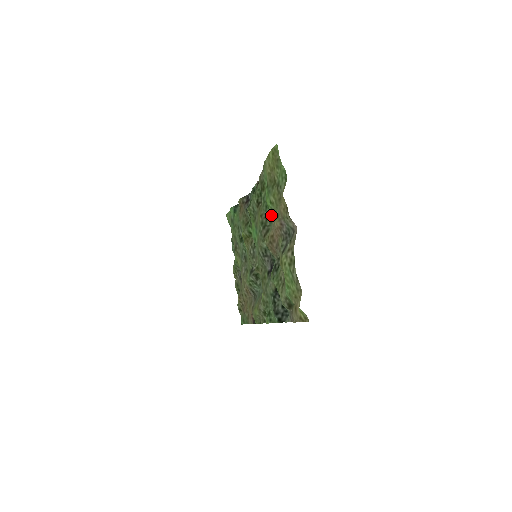
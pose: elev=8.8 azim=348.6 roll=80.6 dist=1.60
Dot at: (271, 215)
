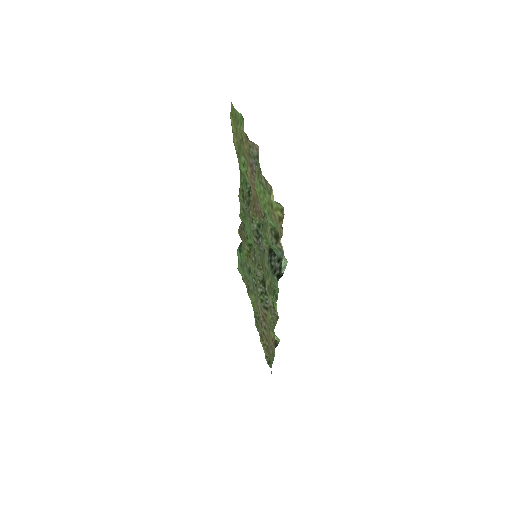
Dot at: (248, 181)
